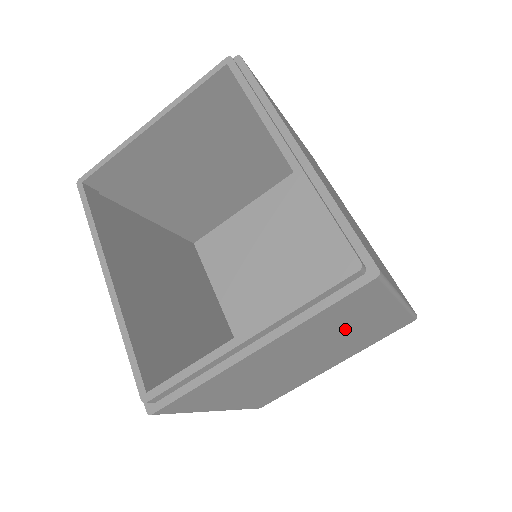
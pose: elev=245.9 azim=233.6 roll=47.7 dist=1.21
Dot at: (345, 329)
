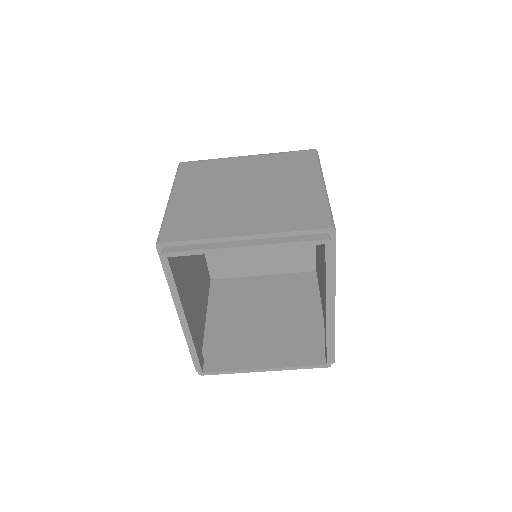
Dot at: occluded
